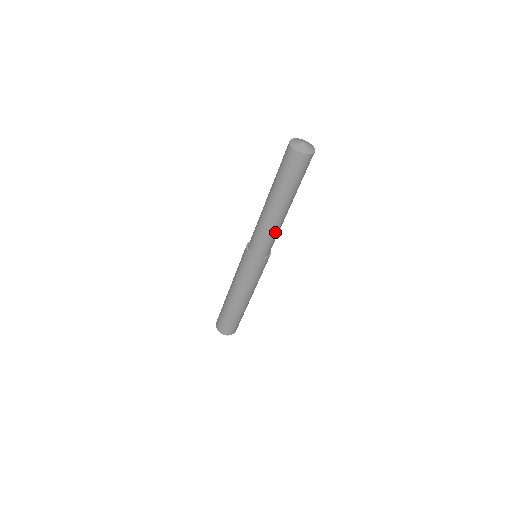
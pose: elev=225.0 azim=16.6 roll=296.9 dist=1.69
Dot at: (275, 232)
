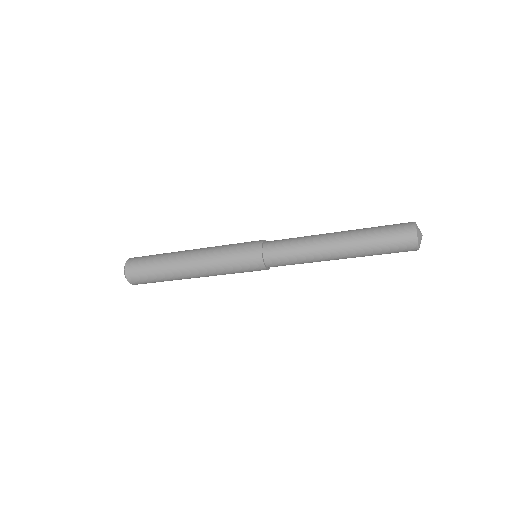
Dot at: (307, 262)
